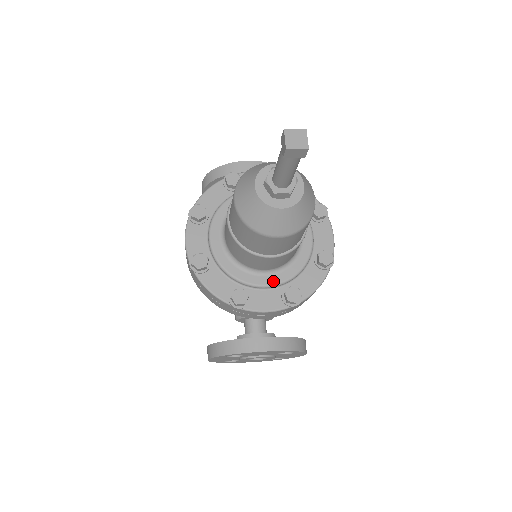
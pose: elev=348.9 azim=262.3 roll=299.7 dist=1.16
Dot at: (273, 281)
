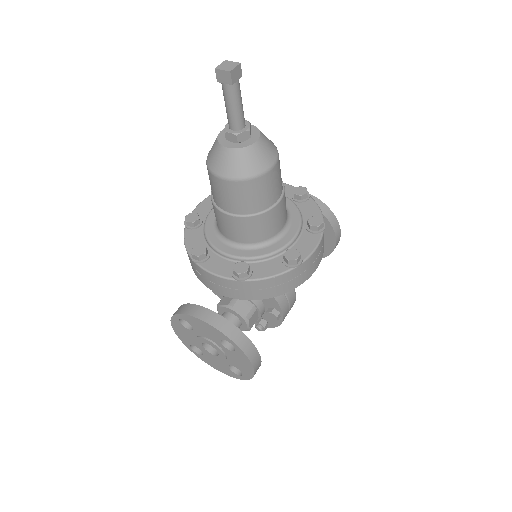
Dot at: (234, 253)
